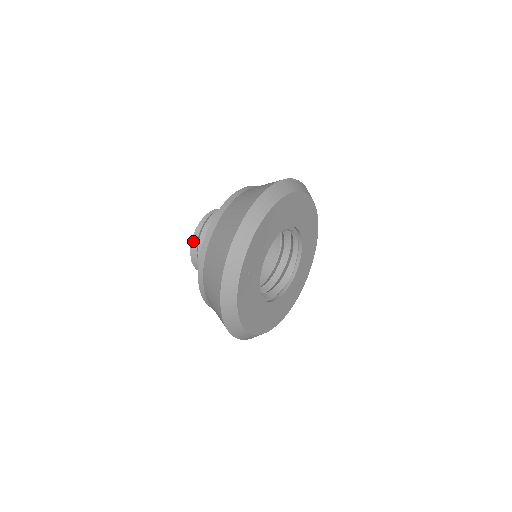
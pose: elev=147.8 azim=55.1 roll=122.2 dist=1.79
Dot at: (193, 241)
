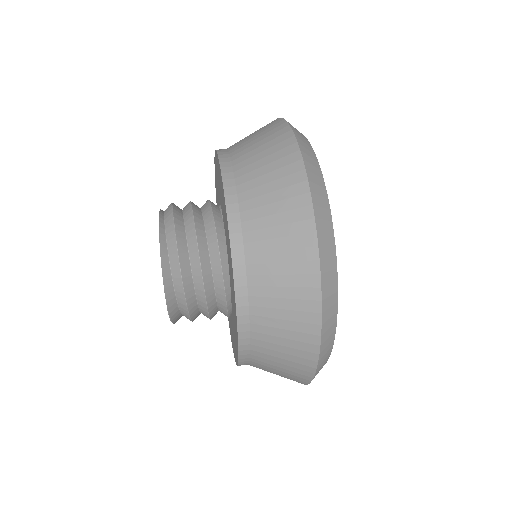
Dot at: (163, 262)
